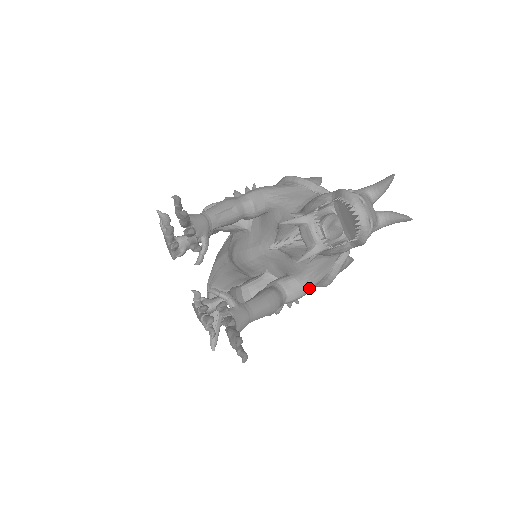
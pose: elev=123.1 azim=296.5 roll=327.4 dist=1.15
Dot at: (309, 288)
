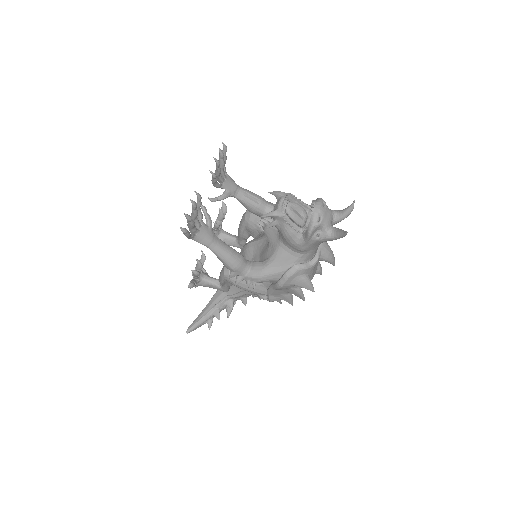
Dot at: (266, 274)
